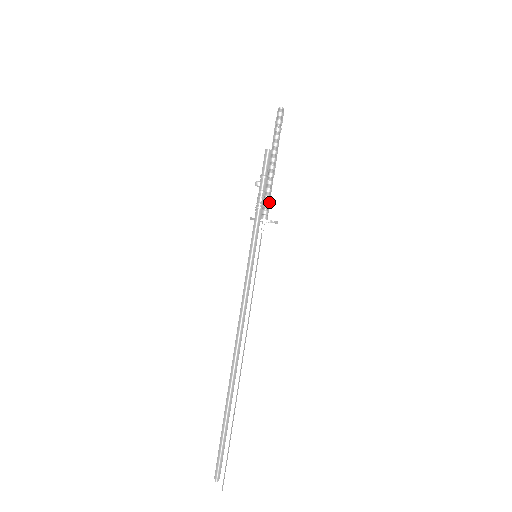
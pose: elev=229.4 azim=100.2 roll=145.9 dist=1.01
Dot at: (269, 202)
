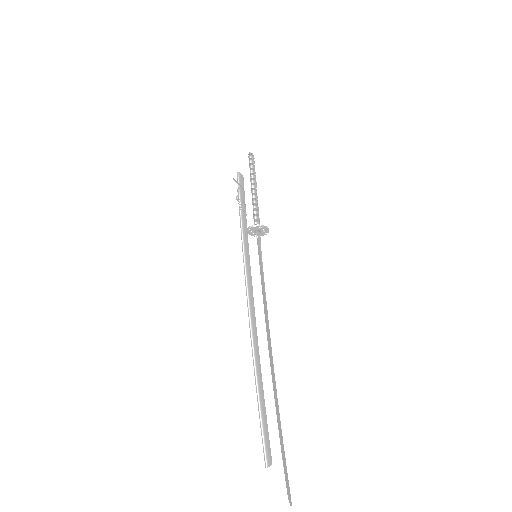
Dot at: (257, 216)
